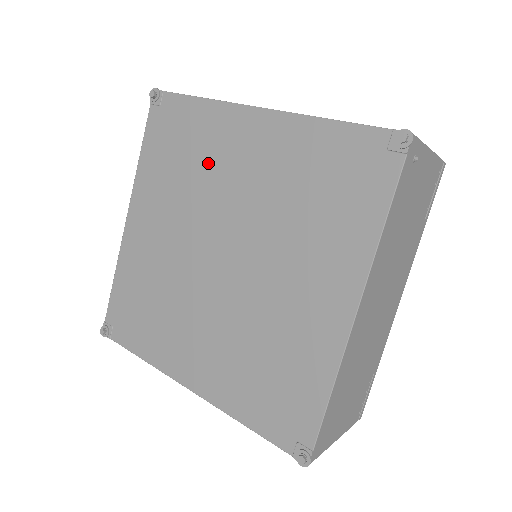
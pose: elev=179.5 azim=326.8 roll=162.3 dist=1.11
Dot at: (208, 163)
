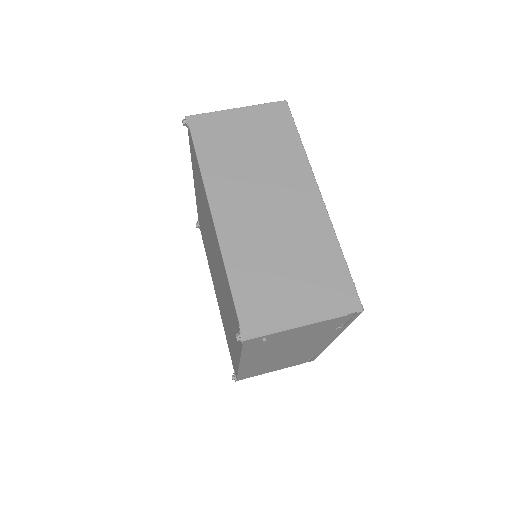
Dot at: (205, 209)
